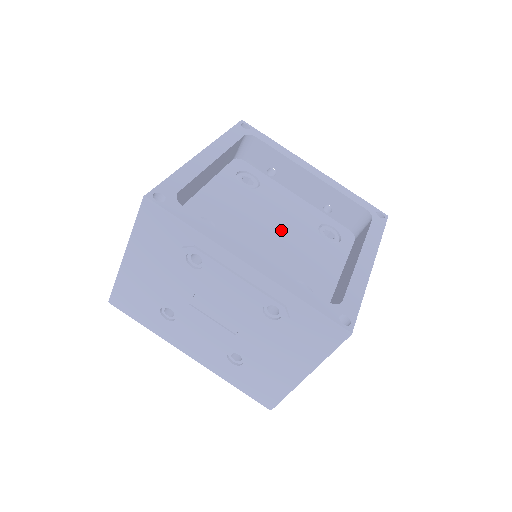
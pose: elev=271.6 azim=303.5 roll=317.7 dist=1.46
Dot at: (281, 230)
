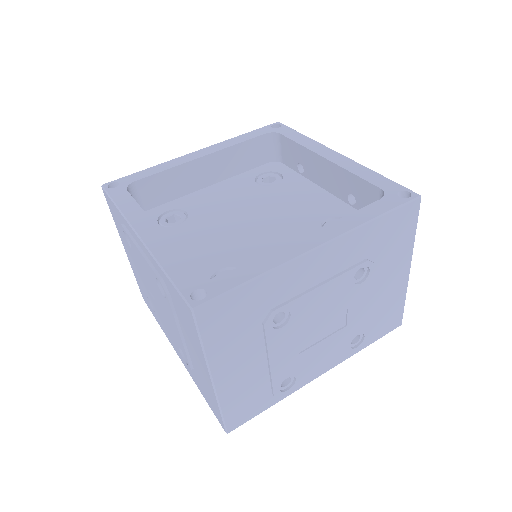
Dot at: (264, 221)
